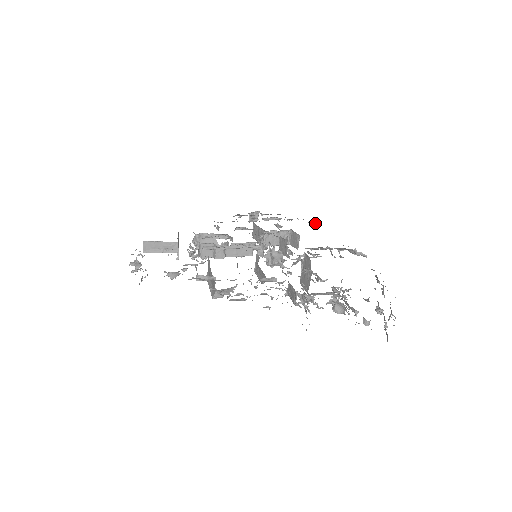
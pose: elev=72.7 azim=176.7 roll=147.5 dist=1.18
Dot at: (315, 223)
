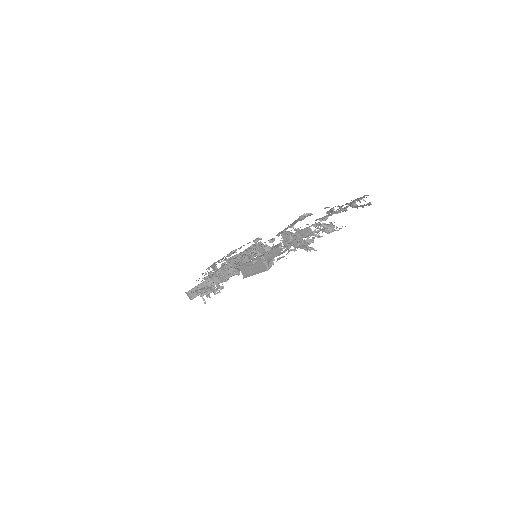
Dot at: (258, 238)
